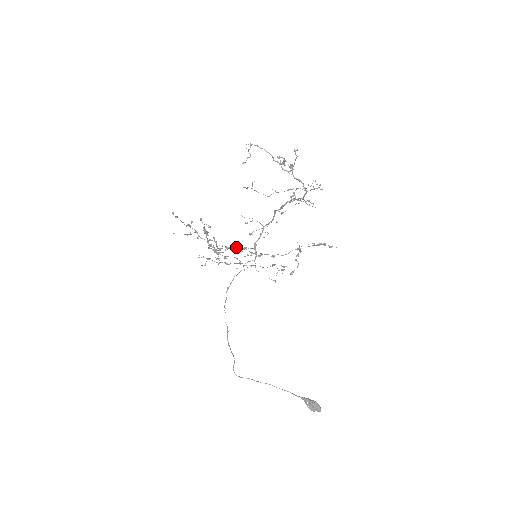
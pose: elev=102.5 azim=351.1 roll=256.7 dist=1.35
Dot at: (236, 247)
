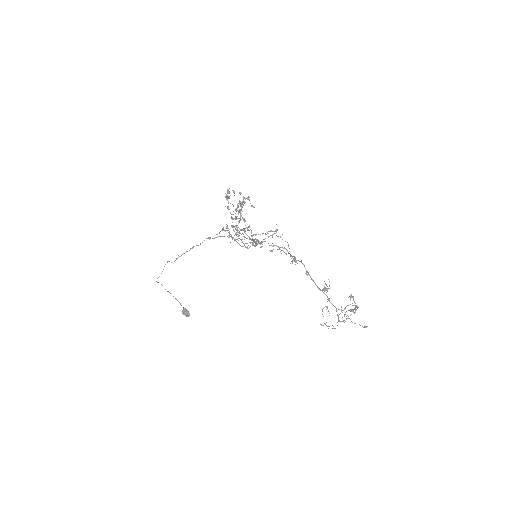
Dot at: occluded
